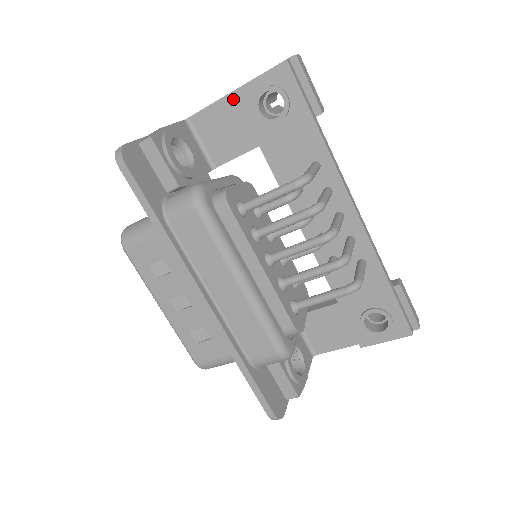
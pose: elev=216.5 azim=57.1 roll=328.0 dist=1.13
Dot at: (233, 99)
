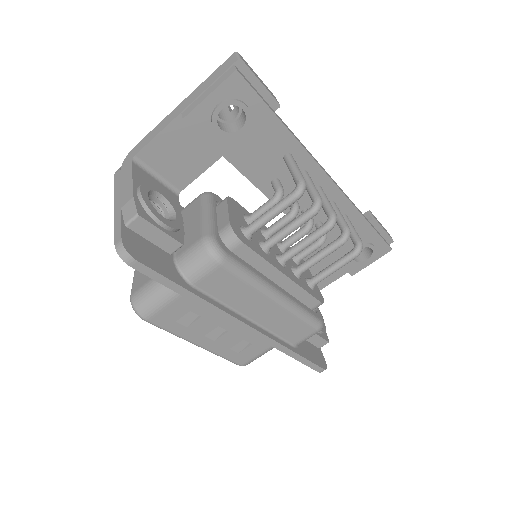
Dot at: (181, 122)
